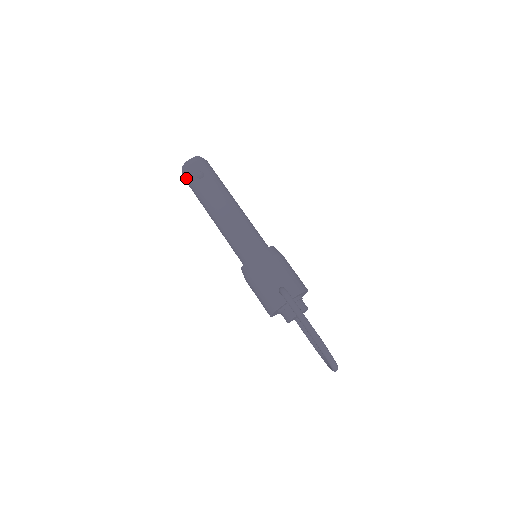
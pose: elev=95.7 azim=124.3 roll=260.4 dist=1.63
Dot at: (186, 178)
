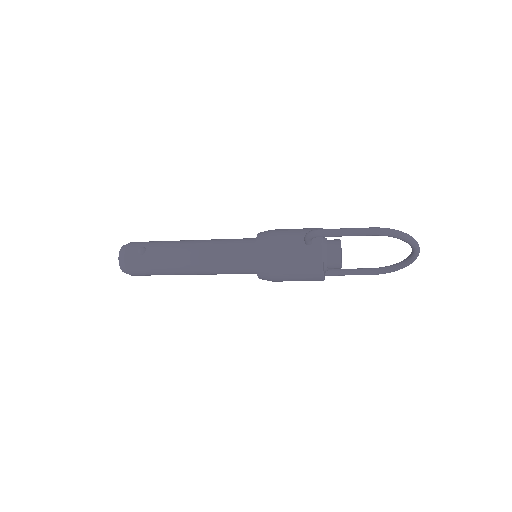
Dot at: (132, 269)
